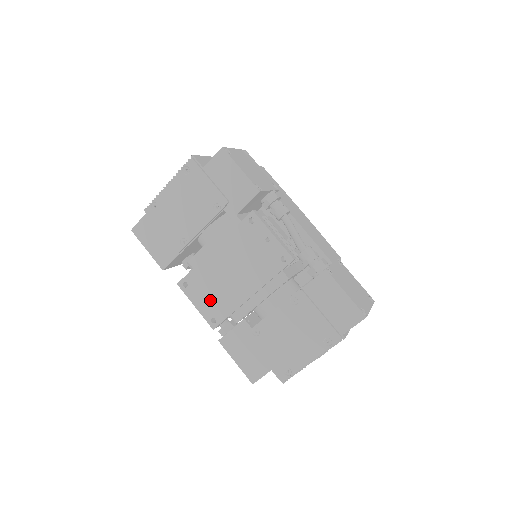
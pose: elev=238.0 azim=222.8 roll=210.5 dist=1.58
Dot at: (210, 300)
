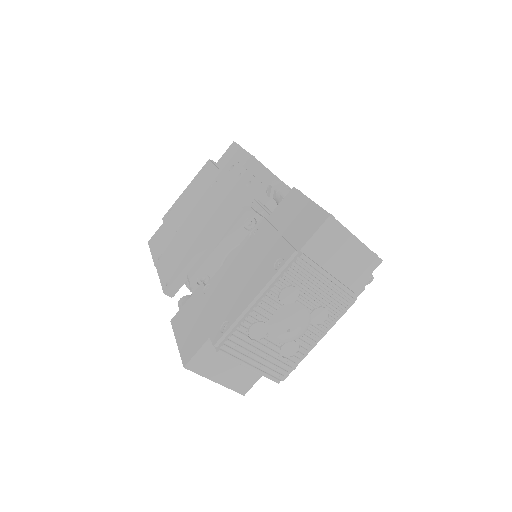
Dot at: (173, 261)
